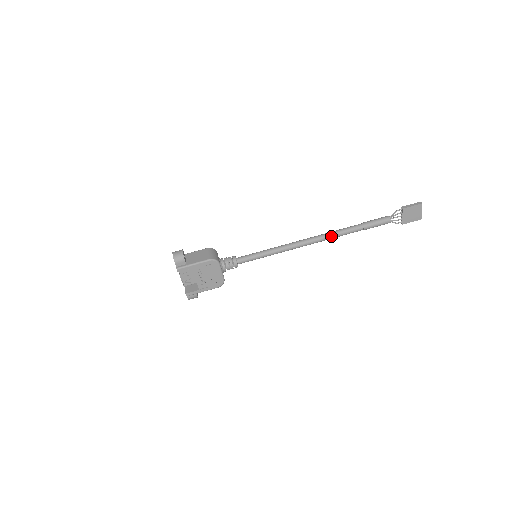
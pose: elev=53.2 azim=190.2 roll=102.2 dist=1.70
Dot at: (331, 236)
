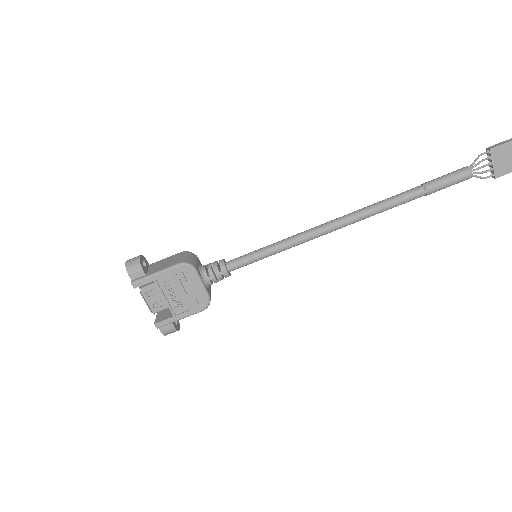
Dot at: (372, 210)
